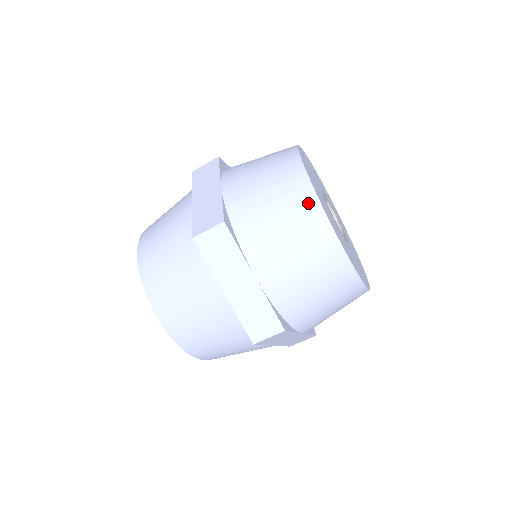
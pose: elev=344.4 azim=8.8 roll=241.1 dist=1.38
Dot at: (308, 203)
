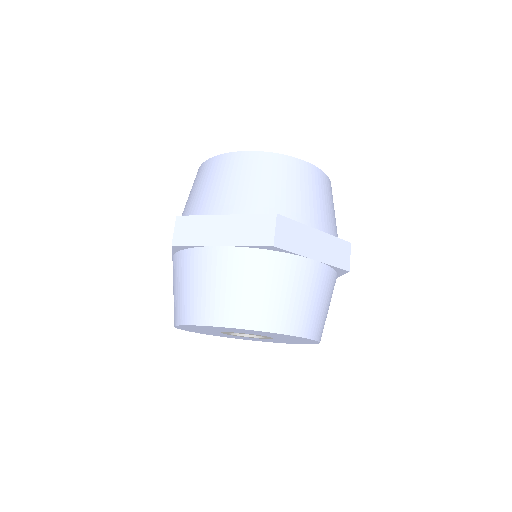
Dot at: (211, 164)
